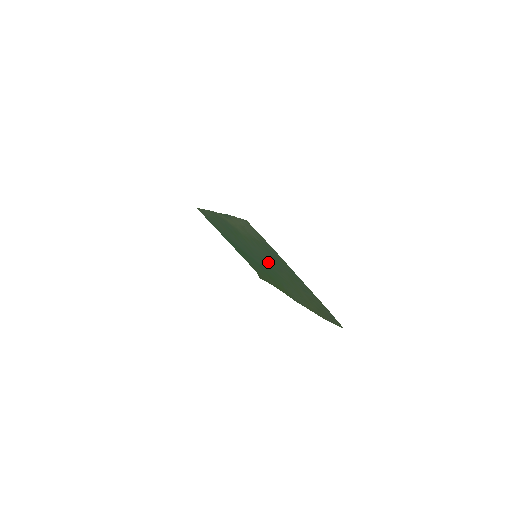
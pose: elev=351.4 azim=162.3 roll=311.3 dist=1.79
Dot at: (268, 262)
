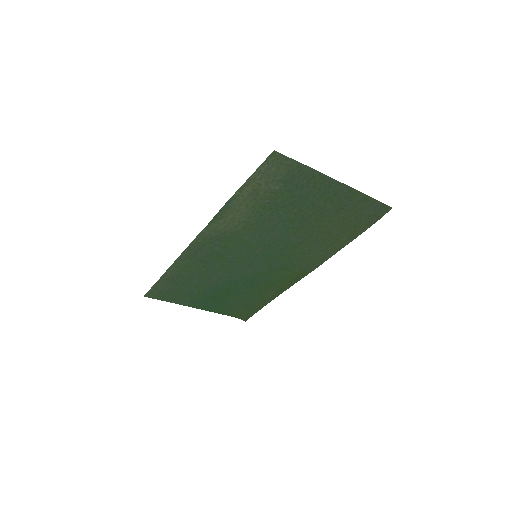
Dot at: (279, 237)
